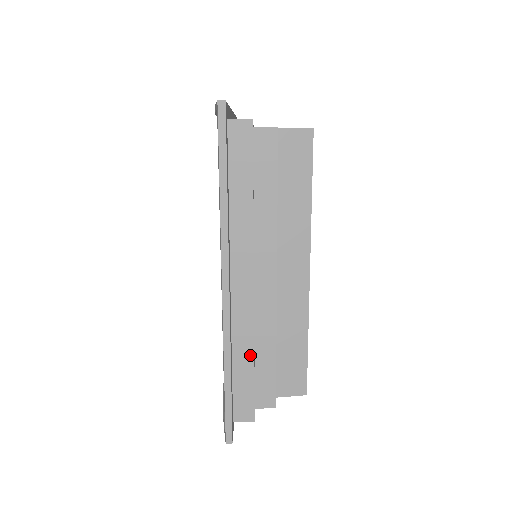
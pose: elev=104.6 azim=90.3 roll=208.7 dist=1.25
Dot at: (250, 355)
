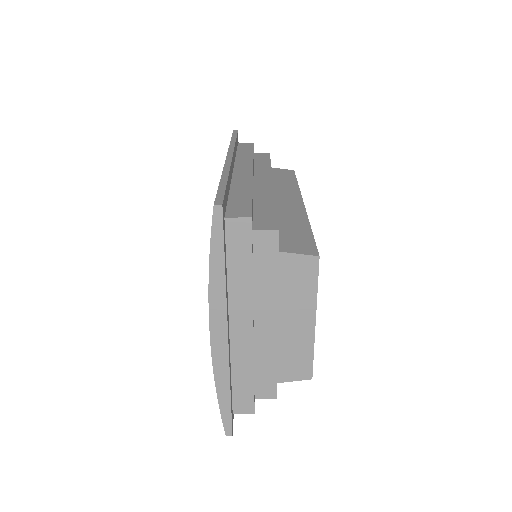
Dot at: occluded
